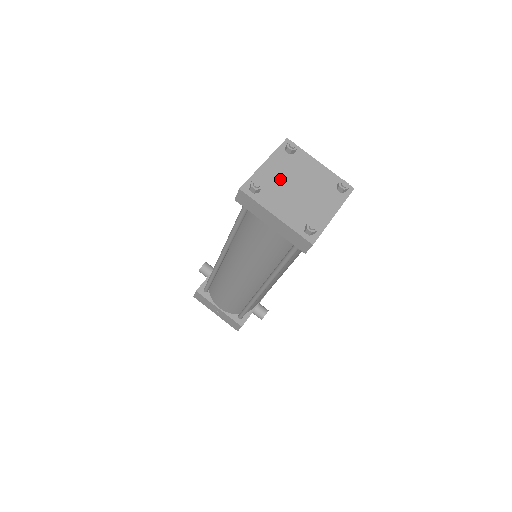
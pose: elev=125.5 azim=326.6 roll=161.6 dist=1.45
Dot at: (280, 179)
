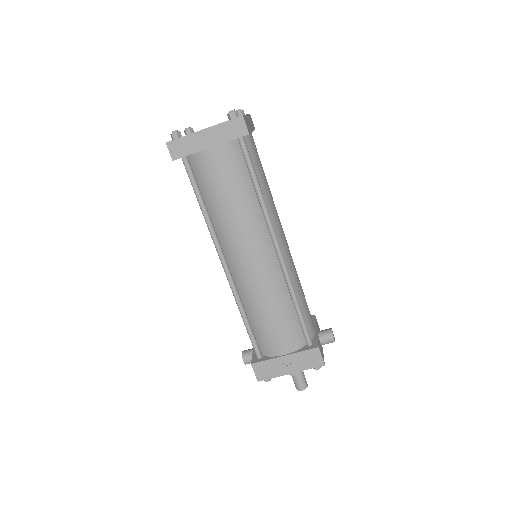
Dot at: occluded
